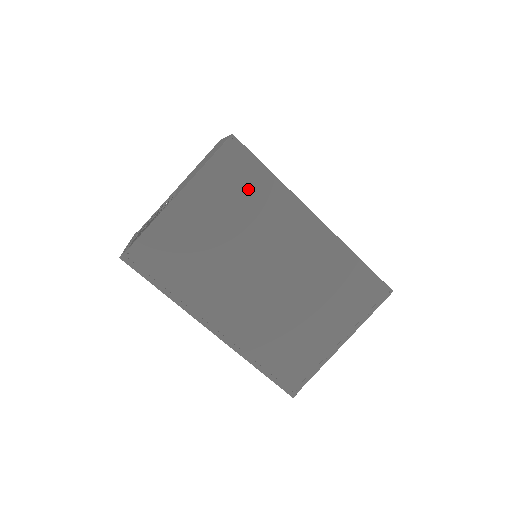
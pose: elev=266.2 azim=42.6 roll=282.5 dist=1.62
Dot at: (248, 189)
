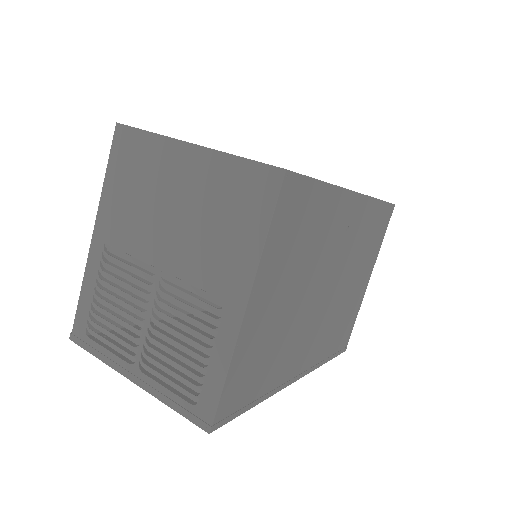
Dot at: (306, 223)
